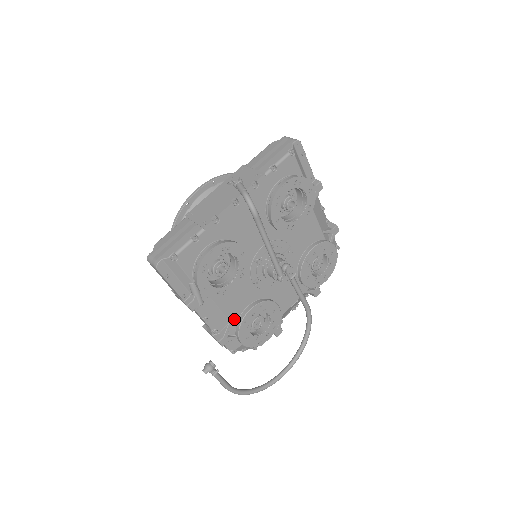
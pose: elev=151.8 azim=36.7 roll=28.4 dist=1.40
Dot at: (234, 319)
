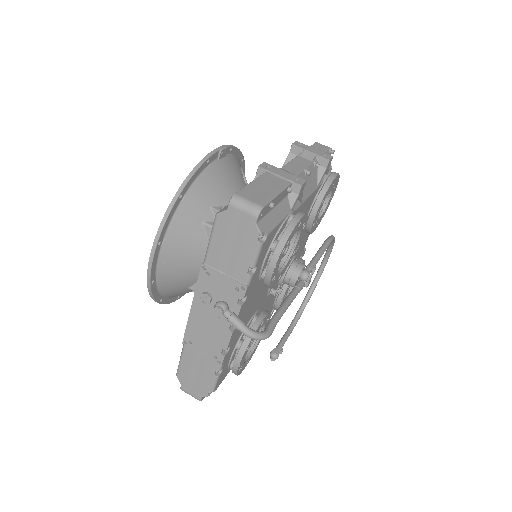
Dot at: (270, 311)
